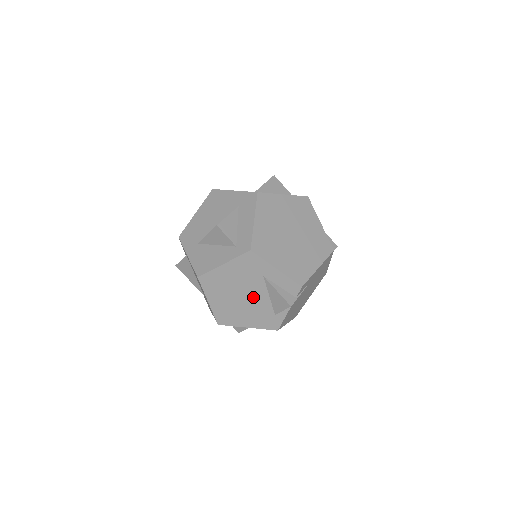
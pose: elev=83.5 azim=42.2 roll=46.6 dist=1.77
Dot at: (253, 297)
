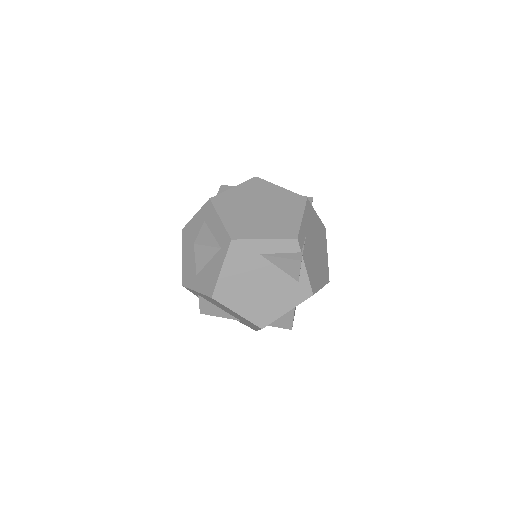
Dot at: (268, 280)
